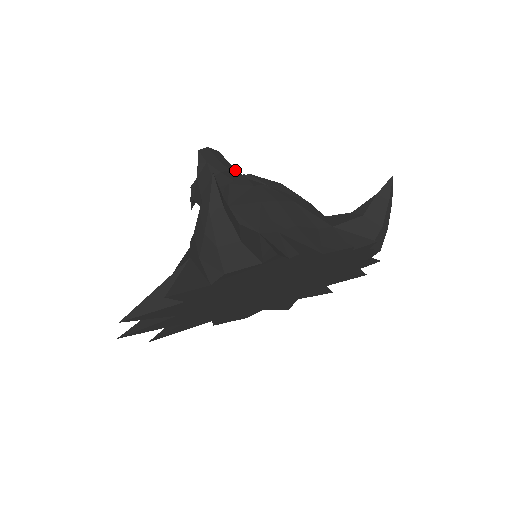
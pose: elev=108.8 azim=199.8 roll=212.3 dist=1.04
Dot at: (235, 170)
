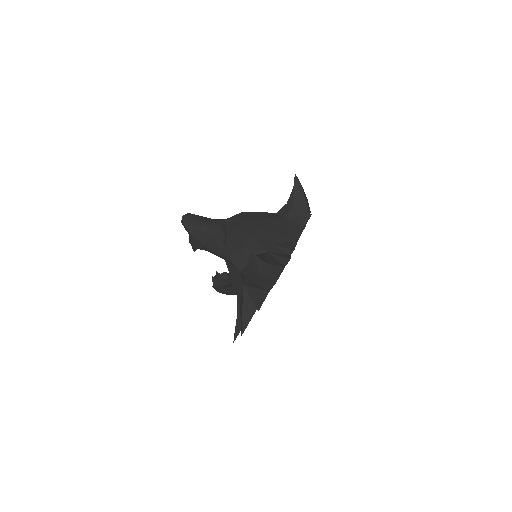
Dot at: (210, 219)
